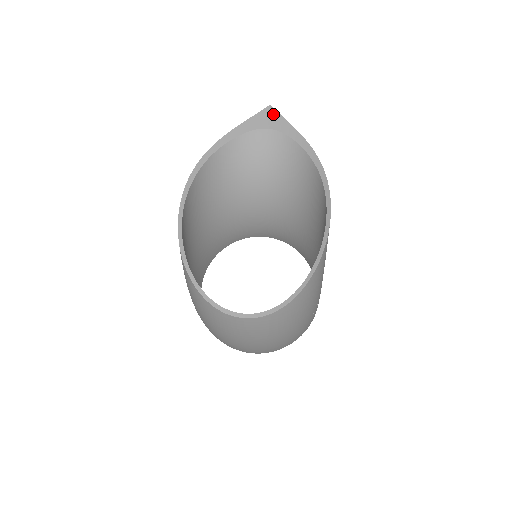
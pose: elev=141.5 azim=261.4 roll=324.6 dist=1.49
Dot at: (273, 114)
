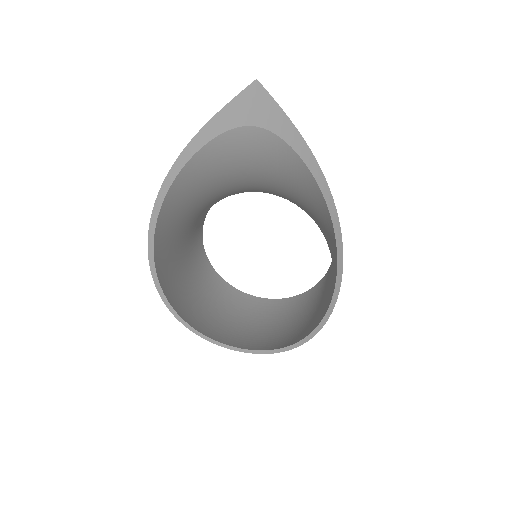
Dot at: (262, 99)
